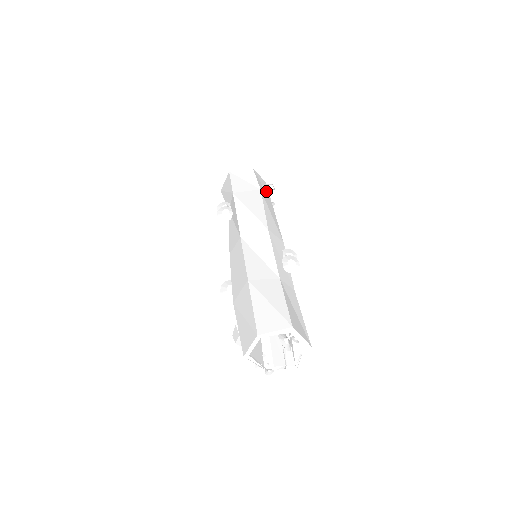
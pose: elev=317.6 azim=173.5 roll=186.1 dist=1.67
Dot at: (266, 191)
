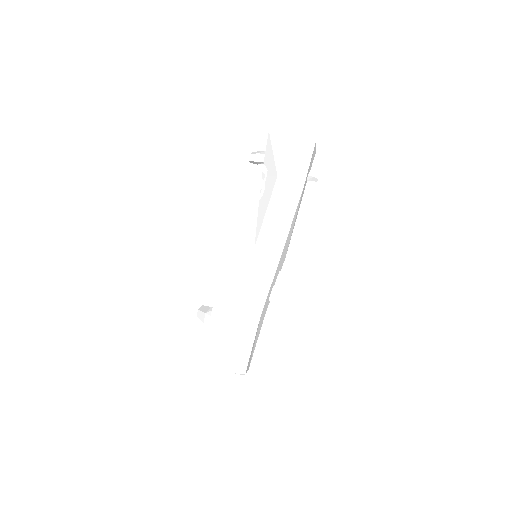
Dot at: (308, 180)
